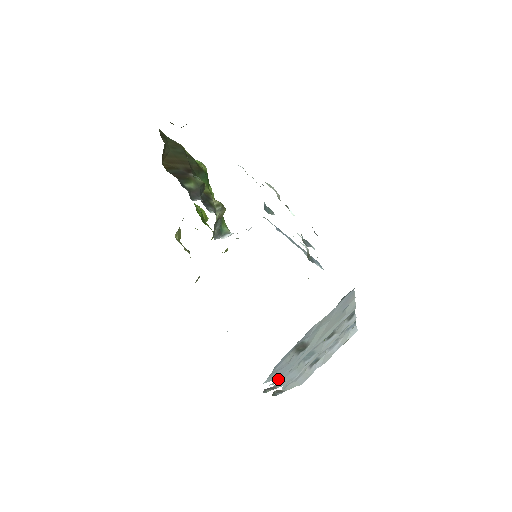
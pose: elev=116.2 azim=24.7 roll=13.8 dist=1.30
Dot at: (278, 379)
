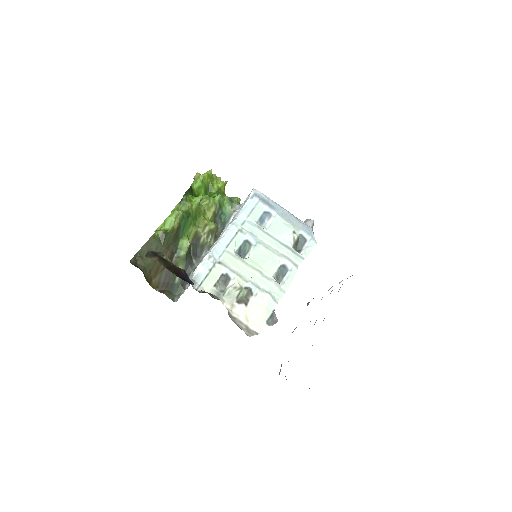
Dot at: occluded
